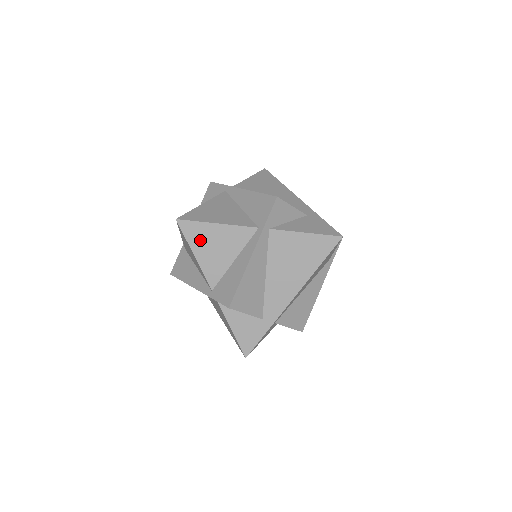
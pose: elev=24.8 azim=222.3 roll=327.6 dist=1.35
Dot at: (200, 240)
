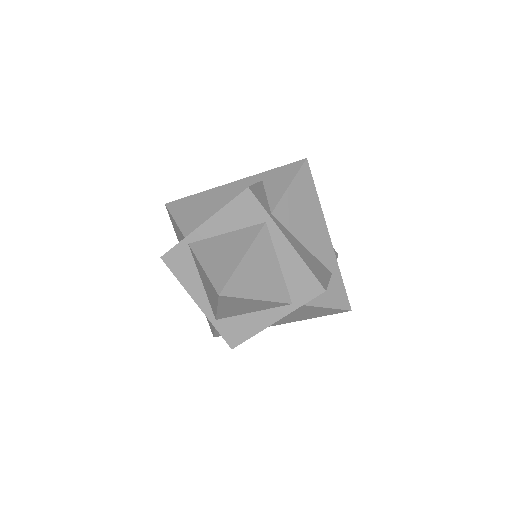
Dot at: (231, 304)
